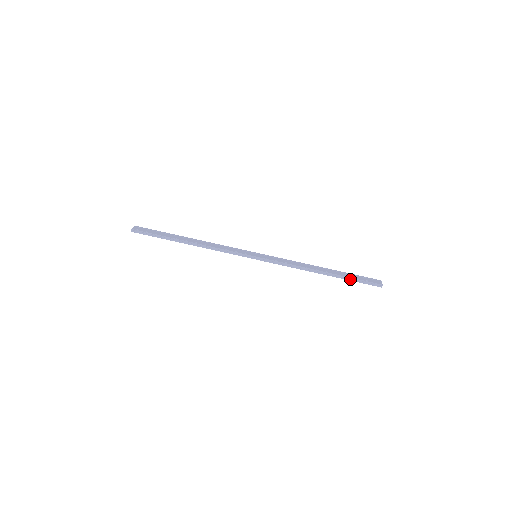
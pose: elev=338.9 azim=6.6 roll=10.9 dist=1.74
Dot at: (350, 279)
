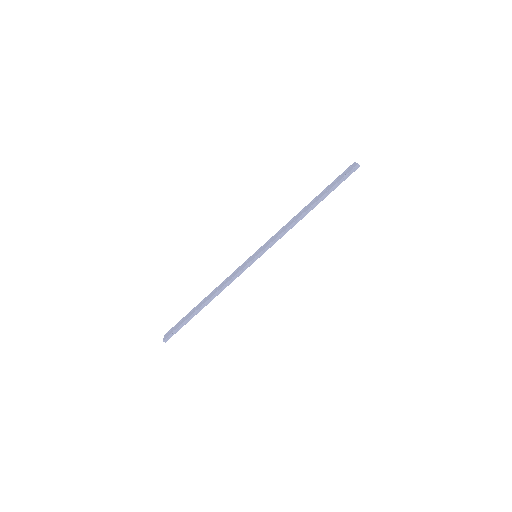
Dot at: (332, 189)
